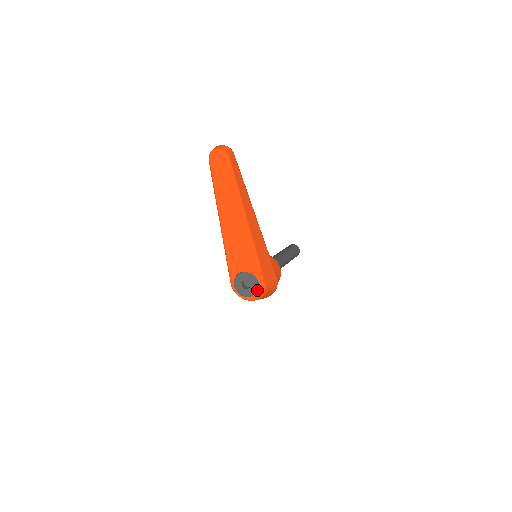
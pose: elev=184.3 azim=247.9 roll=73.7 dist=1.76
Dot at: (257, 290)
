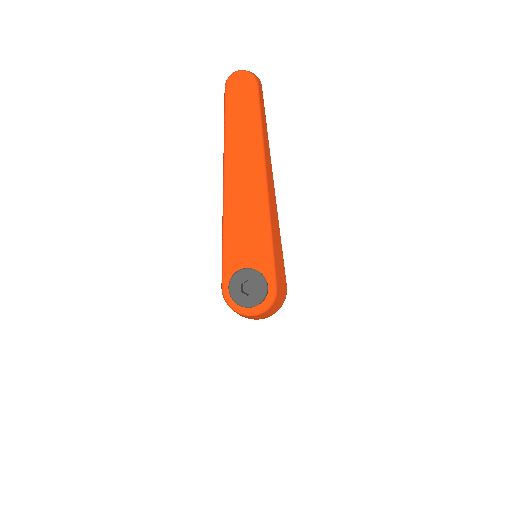
Dot at: (265, 297)
